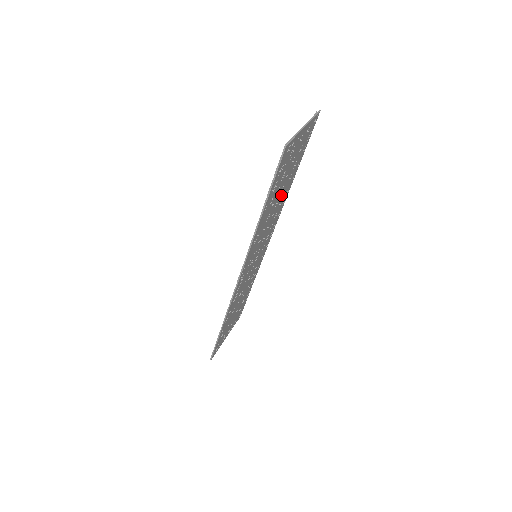
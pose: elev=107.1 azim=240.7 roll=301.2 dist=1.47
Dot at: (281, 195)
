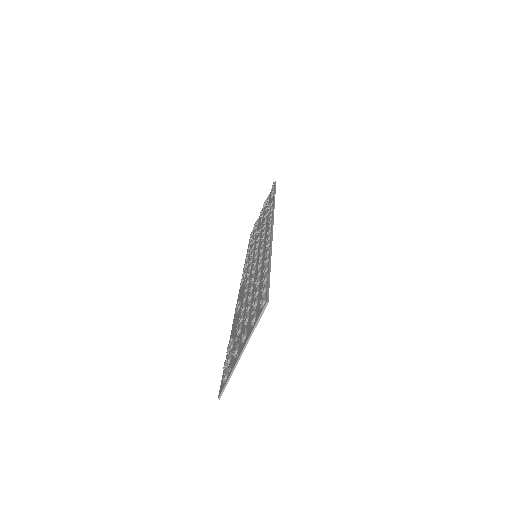
Dot at: occluded
